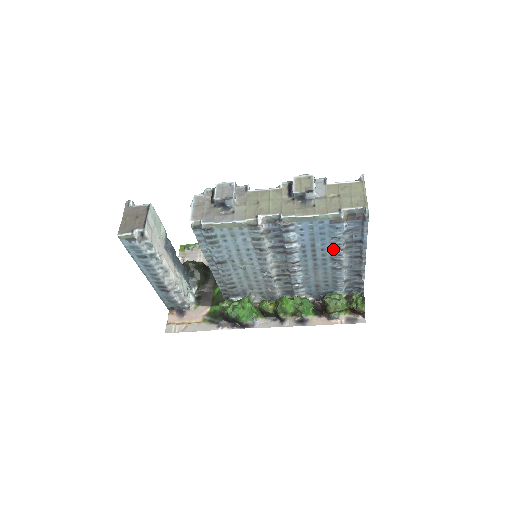
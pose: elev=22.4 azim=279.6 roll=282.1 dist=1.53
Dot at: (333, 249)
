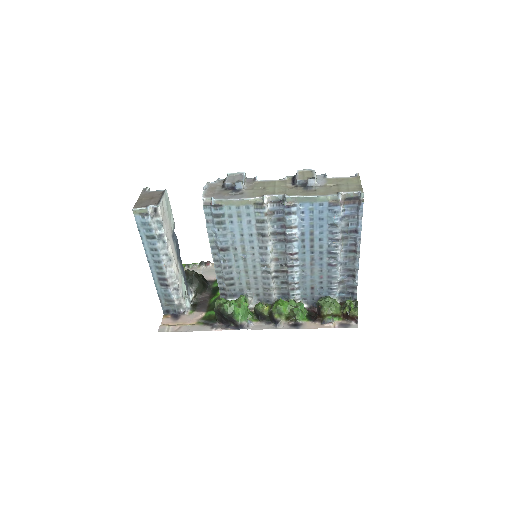
Dot at: (330, 240)
